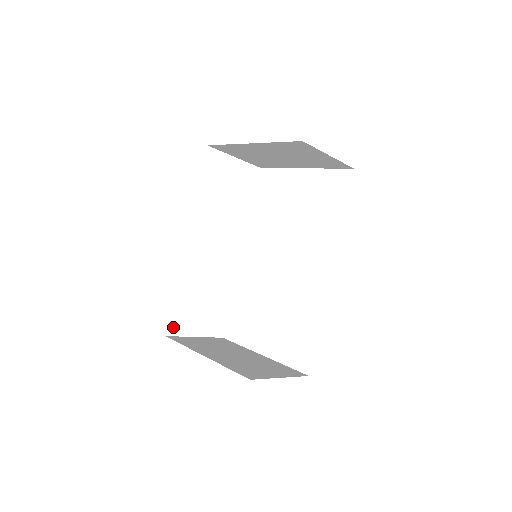
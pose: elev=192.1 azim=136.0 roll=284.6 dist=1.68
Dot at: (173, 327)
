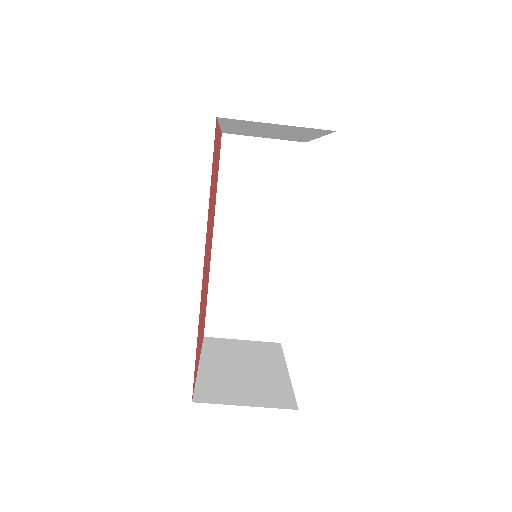
Dot at: (212, 328)
